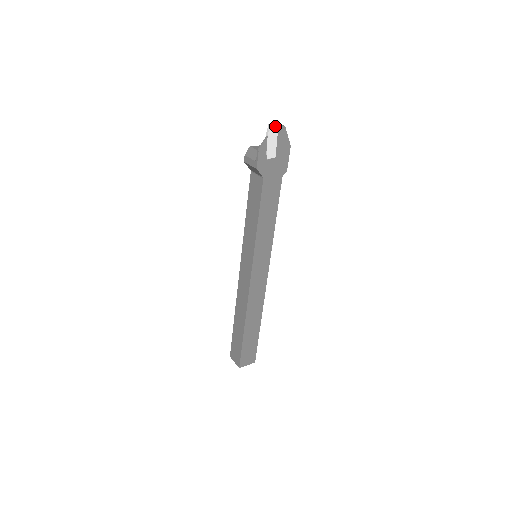
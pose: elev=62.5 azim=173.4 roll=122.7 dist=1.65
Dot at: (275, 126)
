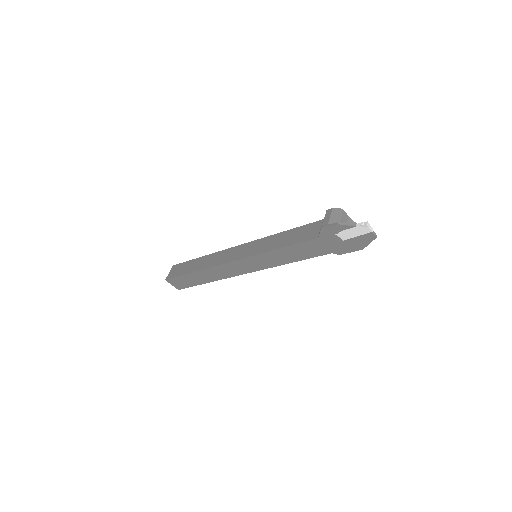
Dot at: (370, 229)
